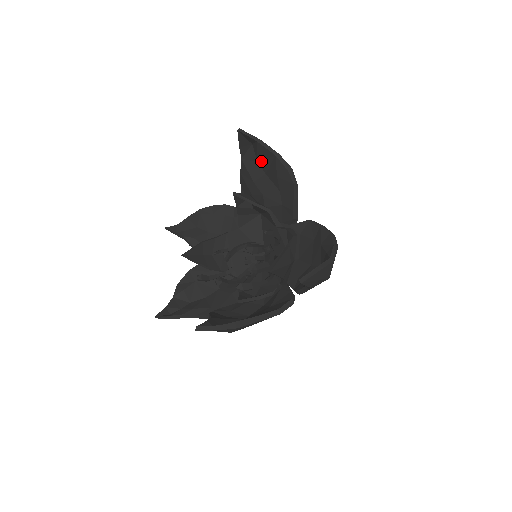
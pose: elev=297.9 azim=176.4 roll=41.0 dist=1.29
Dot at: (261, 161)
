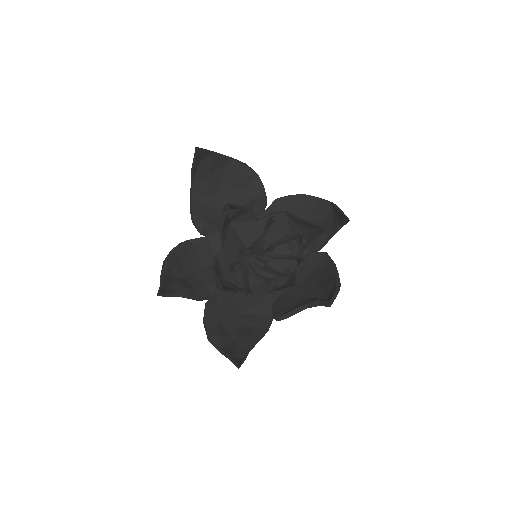
Dot at: (213, 173)
